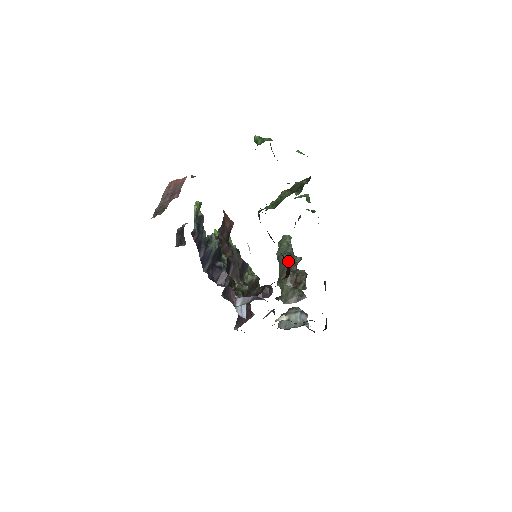
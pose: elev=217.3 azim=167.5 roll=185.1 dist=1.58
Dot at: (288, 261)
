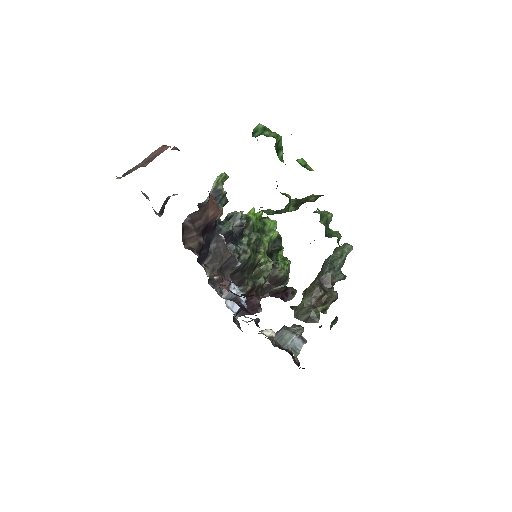
Dot at: (325, 274)
